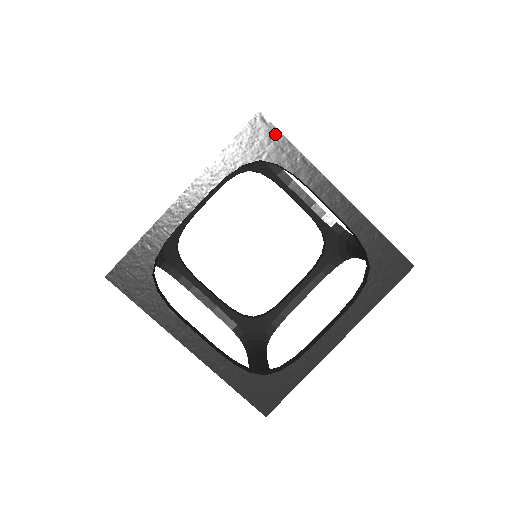
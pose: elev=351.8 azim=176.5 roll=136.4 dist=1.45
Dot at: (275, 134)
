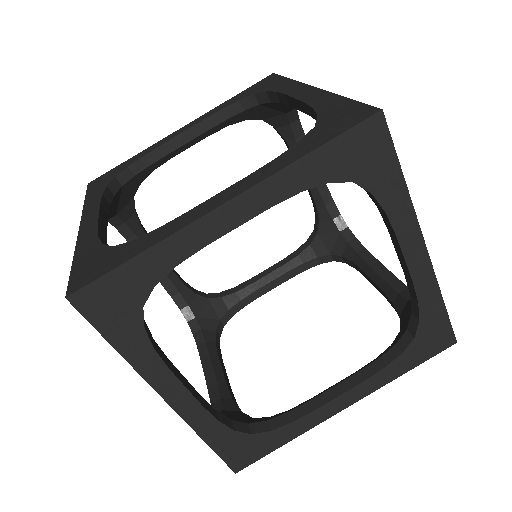
Dot at: (388, 151)
